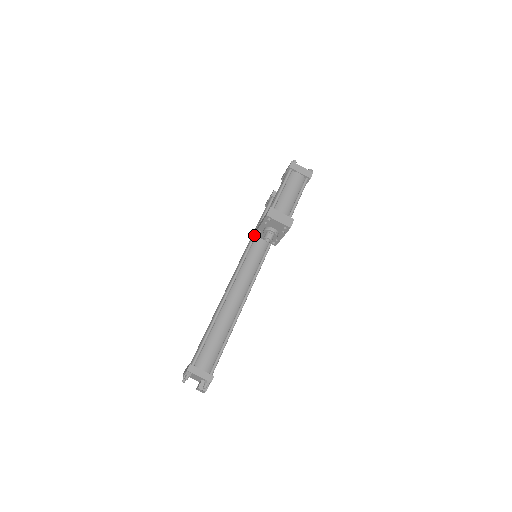
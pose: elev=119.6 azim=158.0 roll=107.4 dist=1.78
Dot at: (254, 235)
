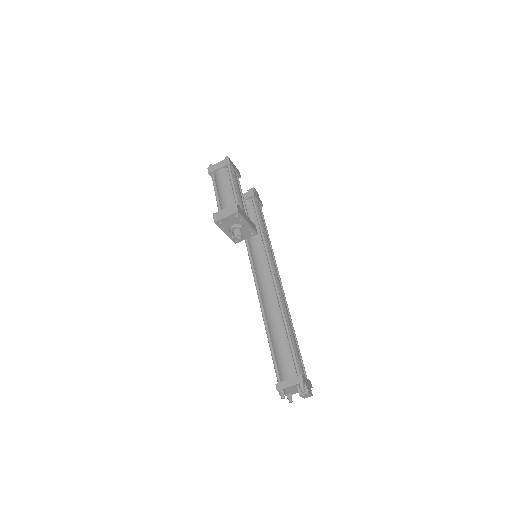
Dot at: (246, 243)
